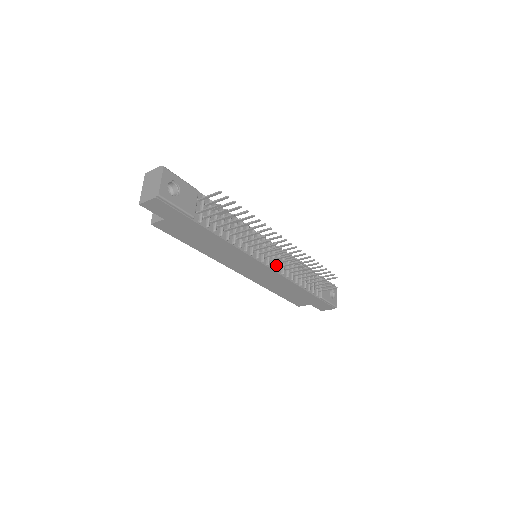
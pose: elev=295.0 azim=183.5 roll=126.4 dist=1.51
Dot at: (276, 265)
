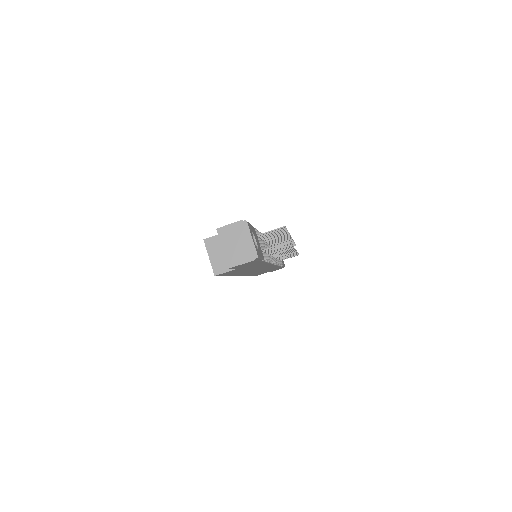
Dot at: occluded
